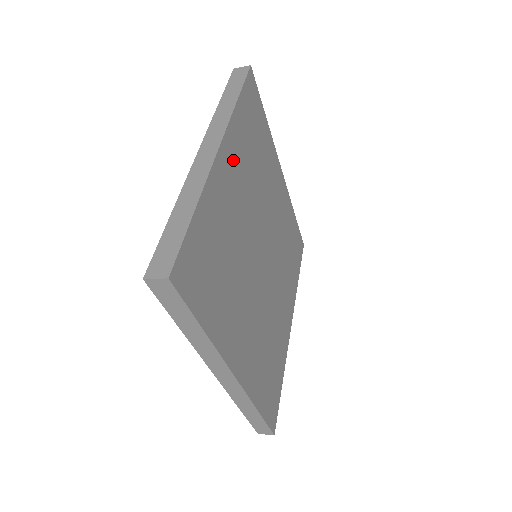
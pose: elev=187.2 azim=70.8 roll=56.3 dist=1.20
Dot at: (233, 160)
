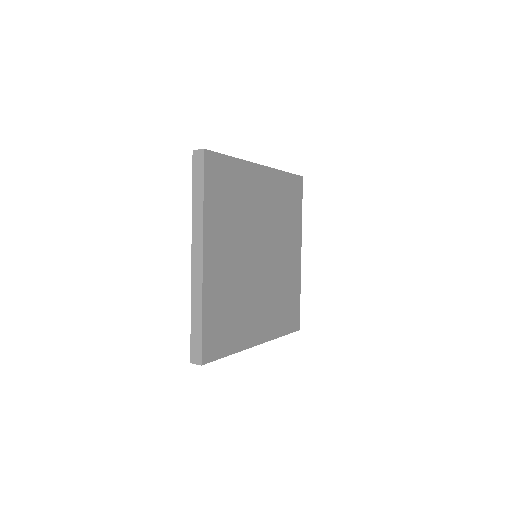
Dot at: (267, 184)
